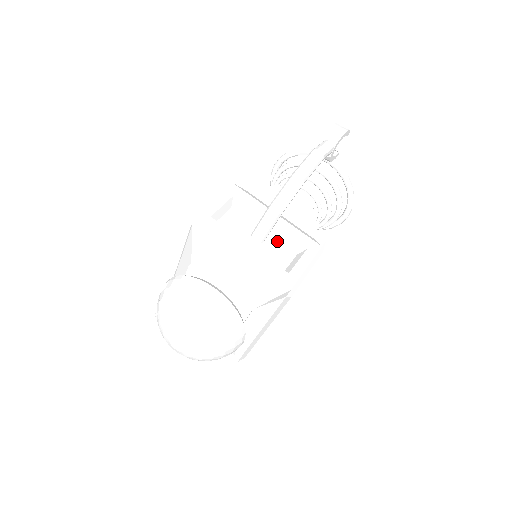
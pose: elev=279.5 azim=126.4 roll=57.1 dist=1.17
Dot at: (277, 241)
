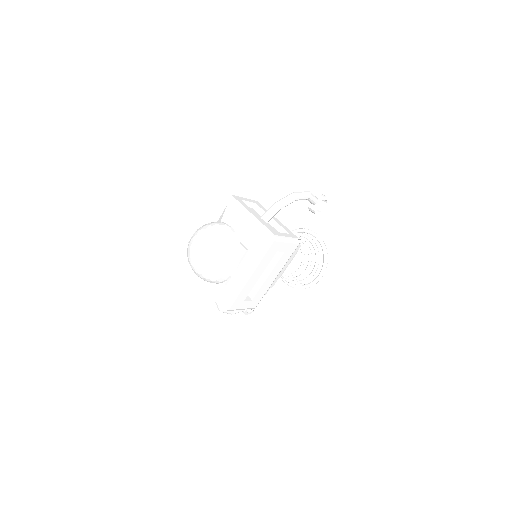
Dot at: (273, 227)
